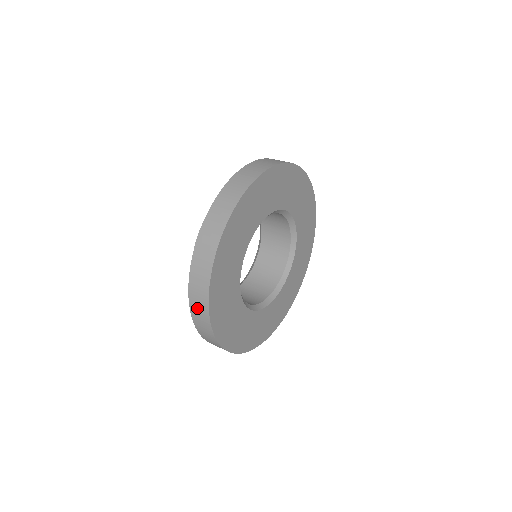
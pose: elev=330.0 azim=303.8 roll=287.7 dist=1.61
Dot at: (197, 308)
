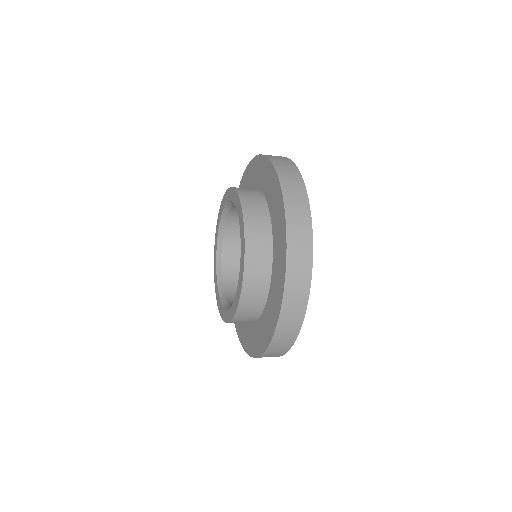
Dot at: (280, 343)
